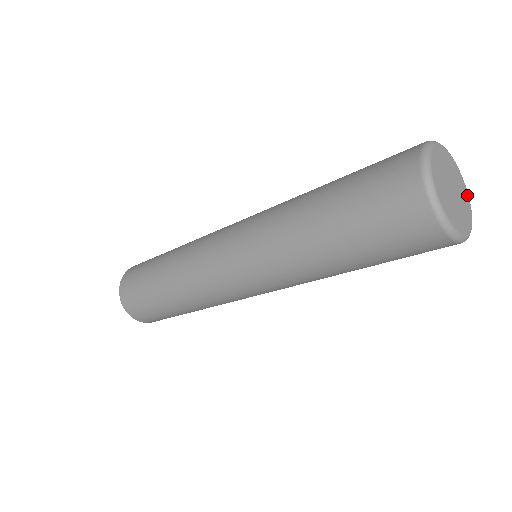
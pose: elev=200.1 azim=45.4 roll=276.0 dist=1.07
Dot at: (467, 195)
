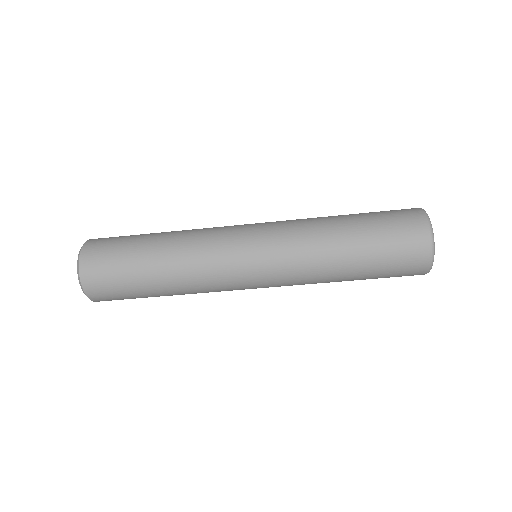
Dot at: occluded
